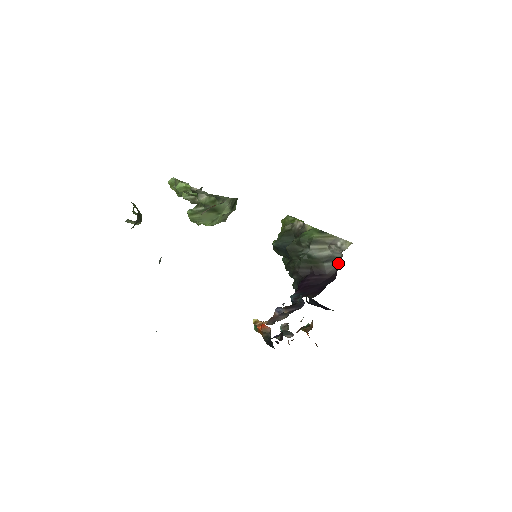
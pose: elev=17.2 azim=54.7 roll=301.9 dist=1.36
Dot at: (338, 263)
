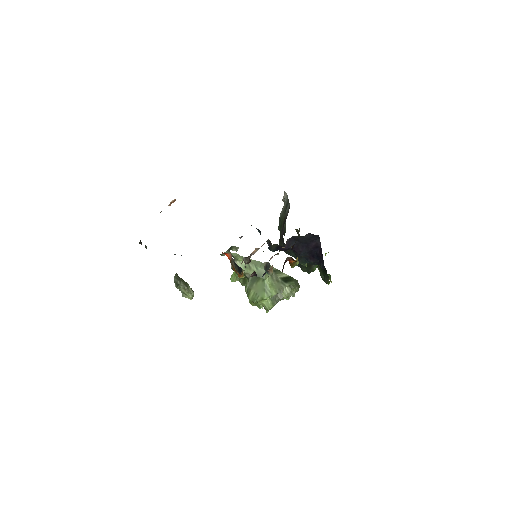
Dot at: occluded
